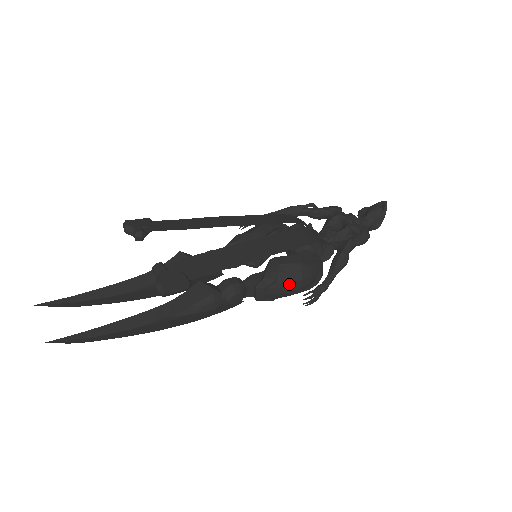
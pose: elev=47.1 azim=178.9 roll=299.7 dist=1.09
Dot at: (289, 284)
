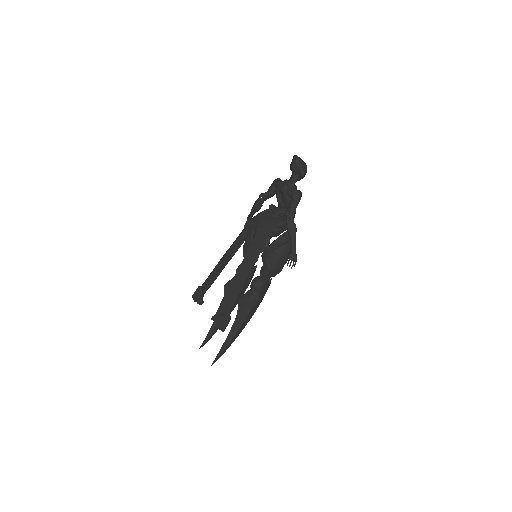
Dot at: (278, 263)
